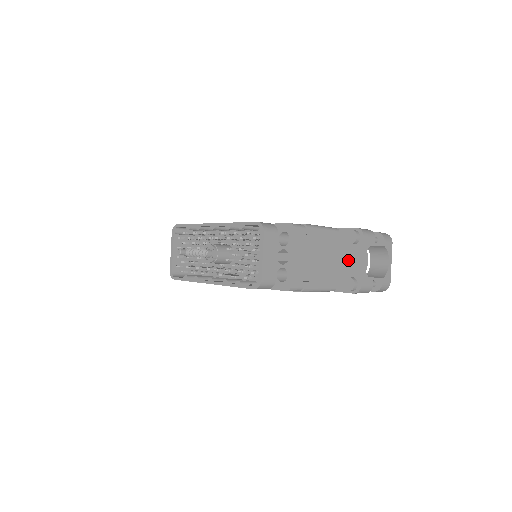
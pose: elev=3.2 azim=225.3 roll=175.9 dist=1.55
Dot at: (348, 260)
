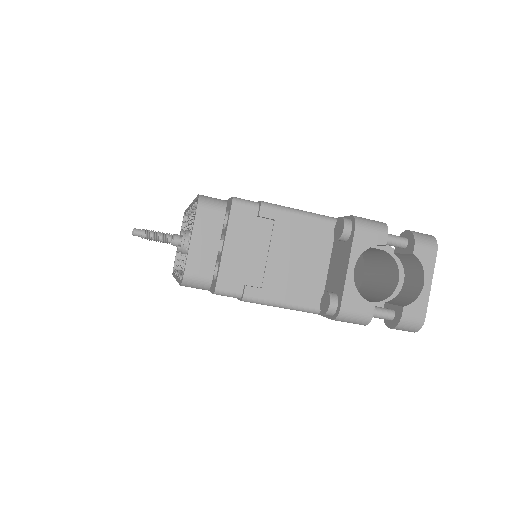
Dot at: (336, 266)
